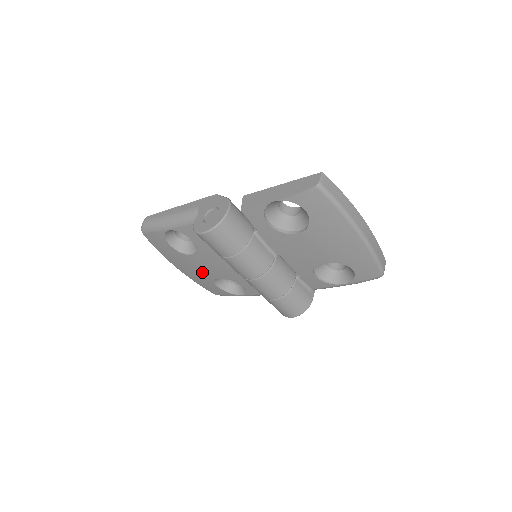
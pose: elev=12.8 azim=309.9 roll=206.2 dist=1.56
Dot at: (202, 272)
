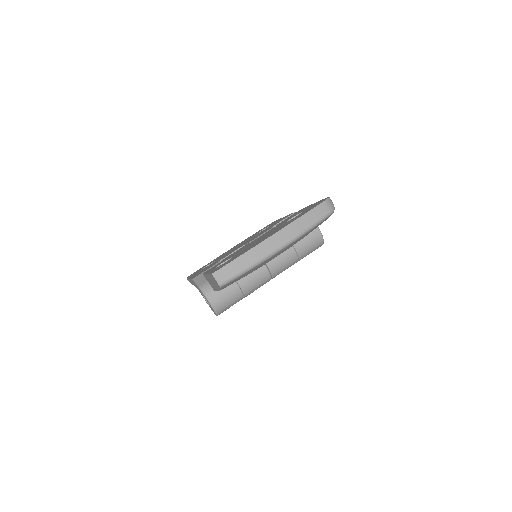
Dot at: occluded
